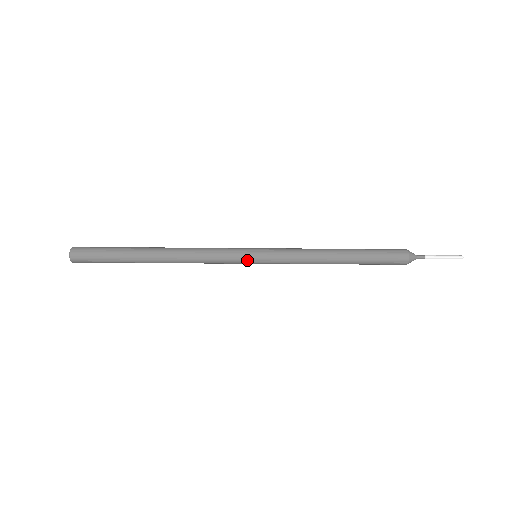
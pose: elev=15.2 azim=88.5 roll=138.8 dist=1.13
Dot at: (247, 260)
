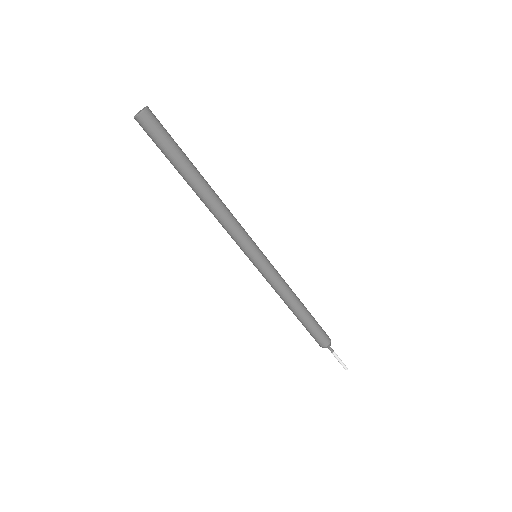
Dot at: (257, 246)
